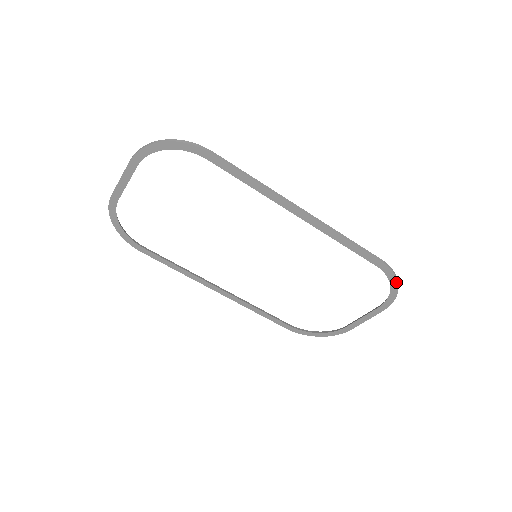
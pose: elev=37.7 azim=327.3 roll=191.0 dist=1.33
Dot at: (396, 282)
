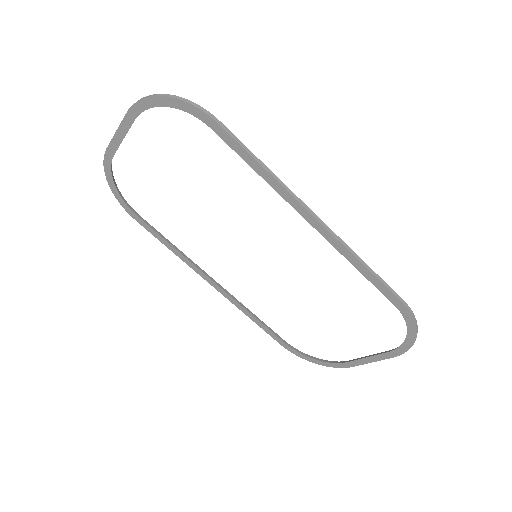
Dot at: (415, 330)
